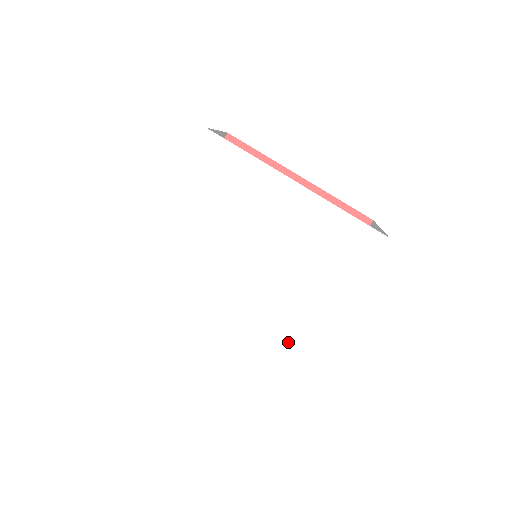
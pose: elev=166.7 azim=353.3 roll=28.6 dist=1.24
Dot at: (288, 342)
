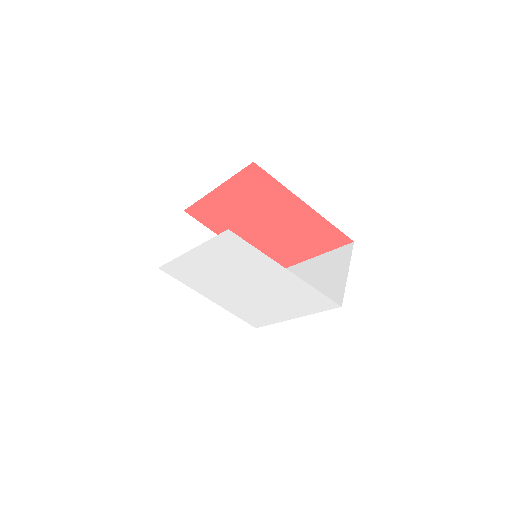
Dot at: (263, 315)
